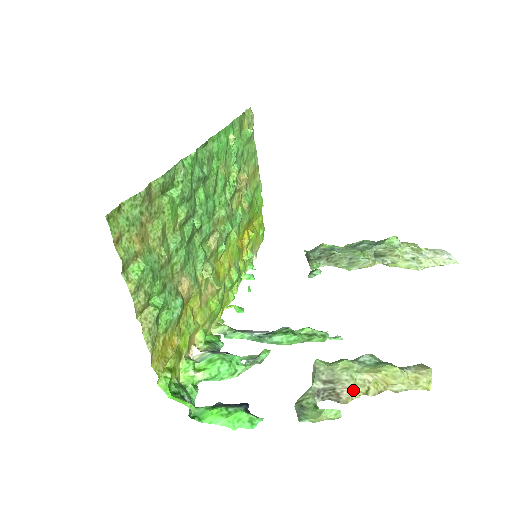
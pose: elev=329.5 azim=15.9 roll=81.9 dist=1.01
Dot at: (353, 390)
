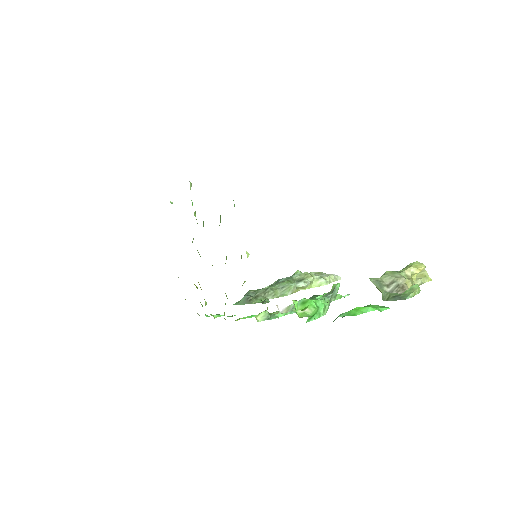
Dot at: (406, 284)
